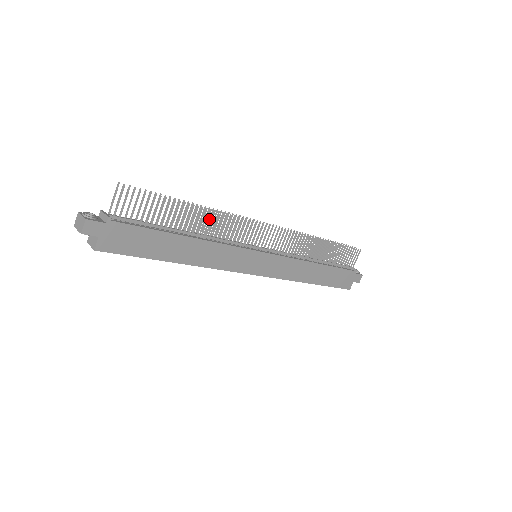
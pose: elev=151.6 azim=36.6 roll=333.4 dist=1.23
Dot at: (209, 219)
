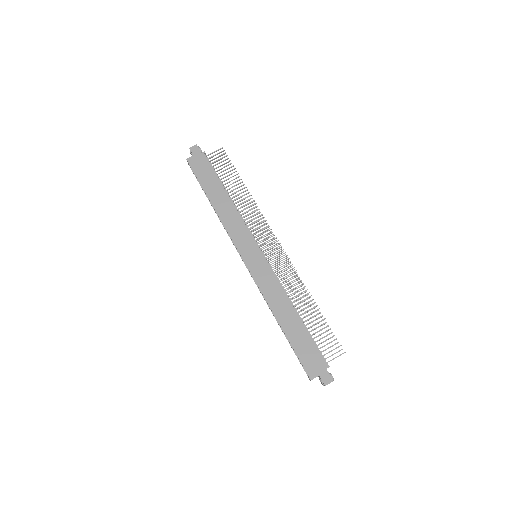
Dot at: occluded
